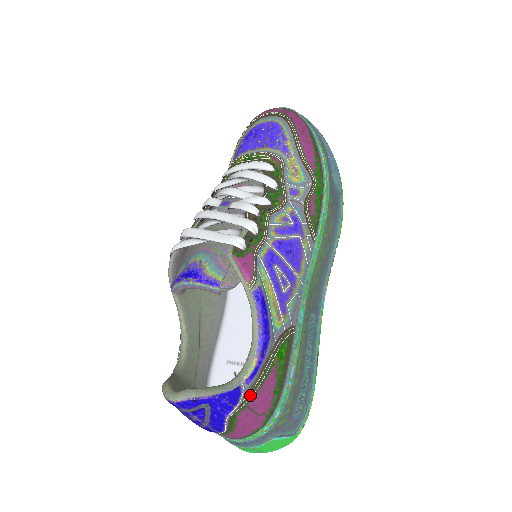
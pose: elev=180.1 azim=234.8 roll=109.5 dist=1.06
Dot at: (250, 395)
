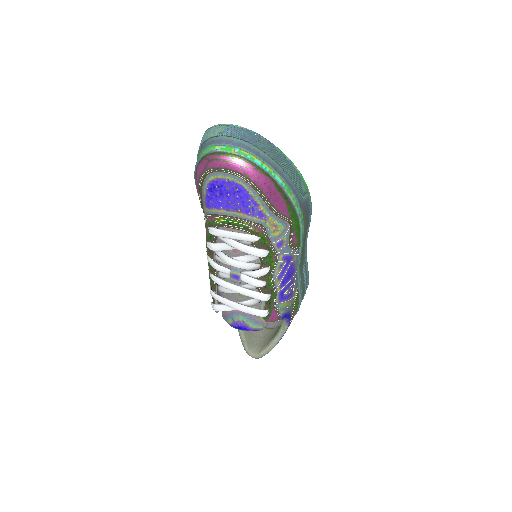
Dot at: occluded
